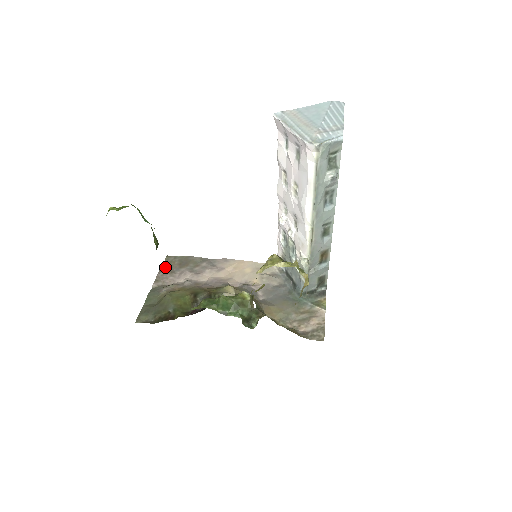
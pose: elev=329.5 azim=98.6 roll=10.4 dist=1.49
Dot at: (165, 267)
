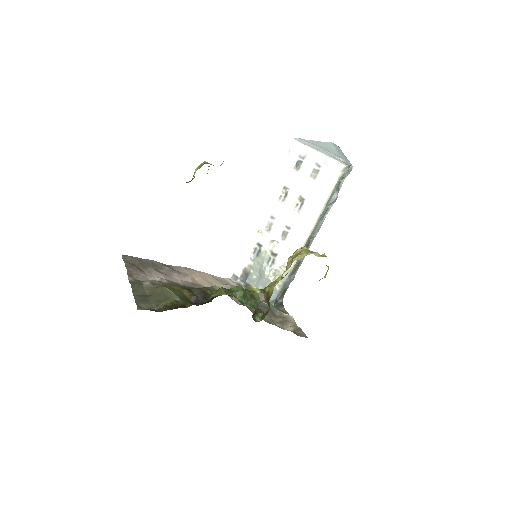
Dot at: (130, 264)
